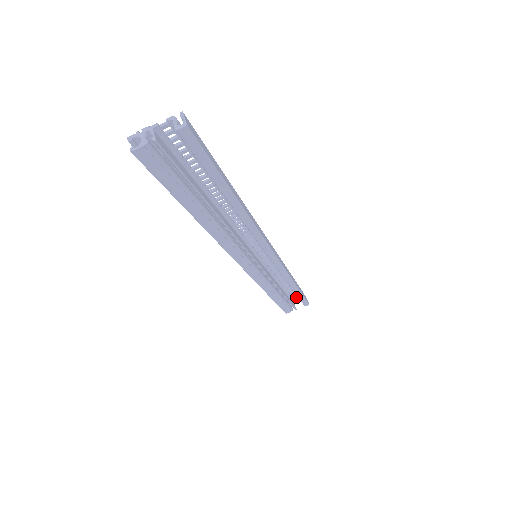
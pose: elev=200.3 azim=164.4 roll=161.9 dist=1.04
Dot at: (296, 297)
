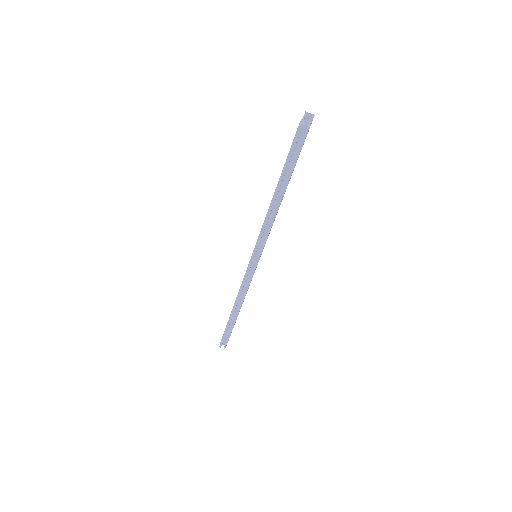
Dot at: occluded
